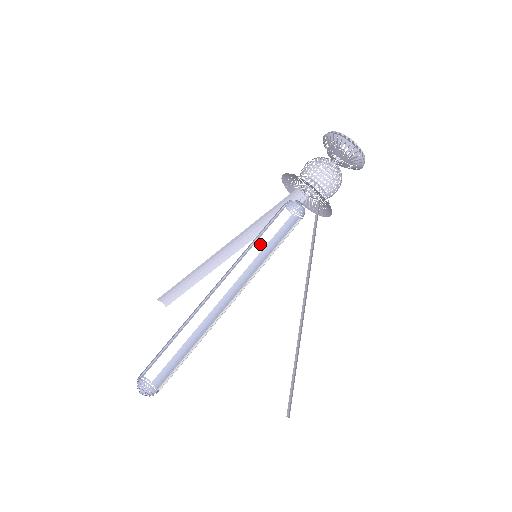
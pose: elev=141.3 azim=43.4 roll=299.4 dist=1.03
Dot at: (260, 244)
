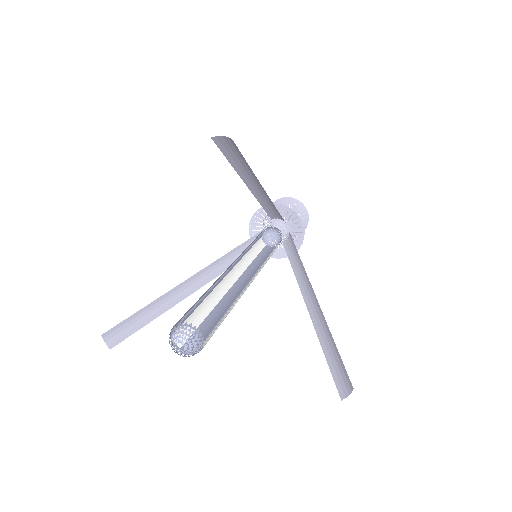
Dot at: (250, 255)
